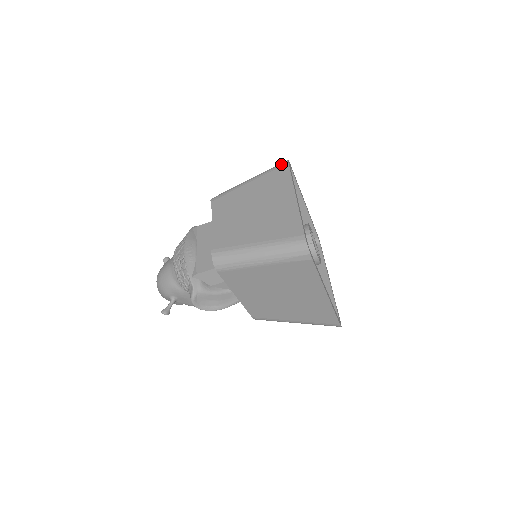
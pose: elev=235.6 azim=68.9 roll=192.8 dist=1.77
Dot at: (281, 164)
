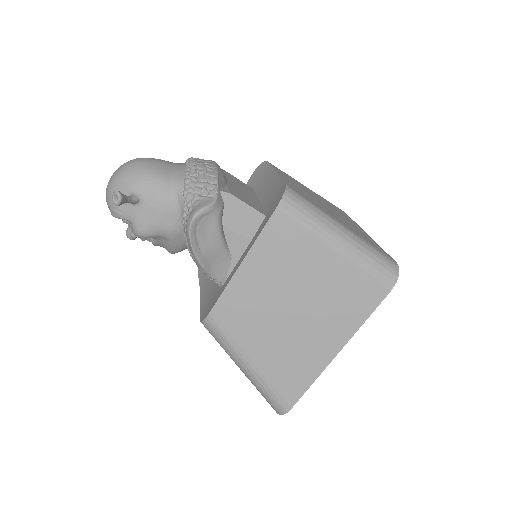
Dot at: occluded
